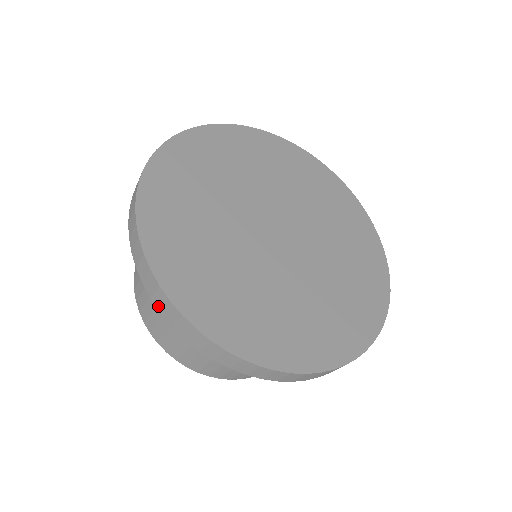
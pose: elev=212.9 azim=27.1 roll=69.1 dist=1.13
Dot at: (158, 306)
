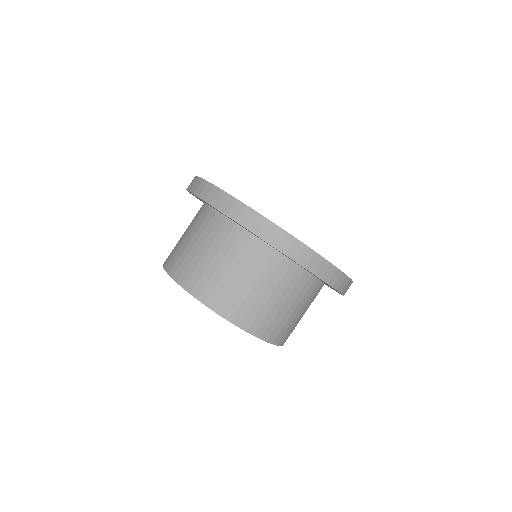
Dot at: occluded
